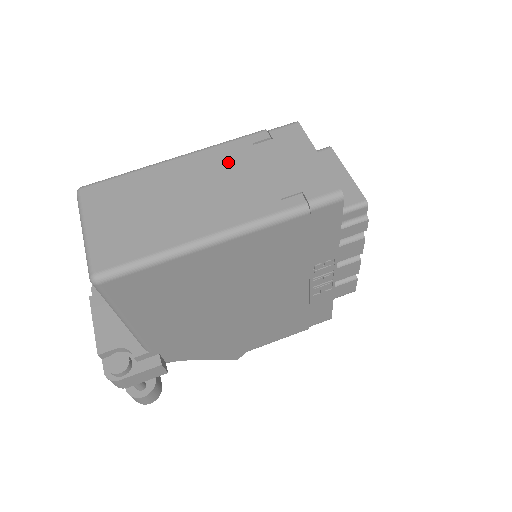
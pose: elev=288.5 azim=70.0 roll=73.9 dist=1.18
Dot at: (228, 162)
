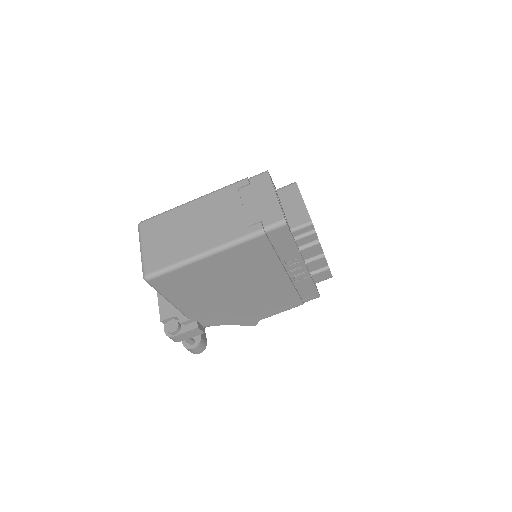
Dot at: (222, 202)
